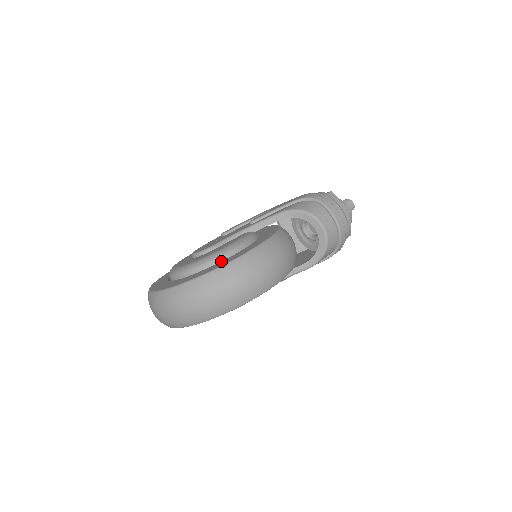
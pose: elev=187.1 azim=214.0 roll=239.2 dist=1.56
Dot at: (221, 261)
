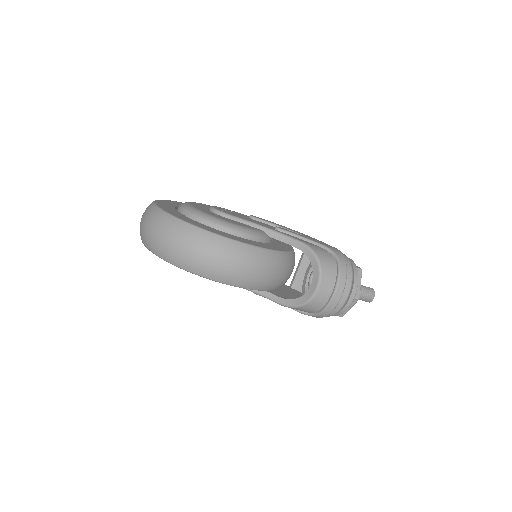
Dot at: (215, 228)
